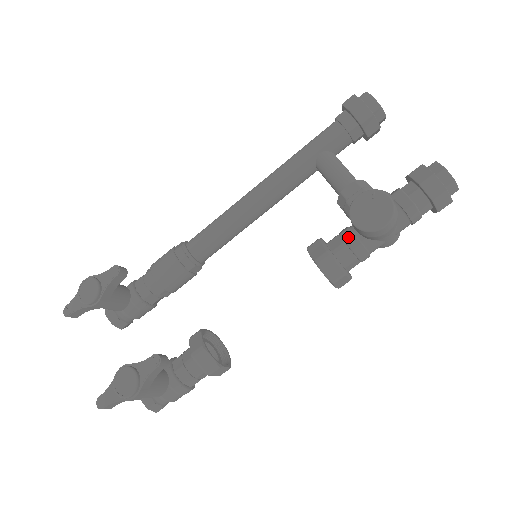
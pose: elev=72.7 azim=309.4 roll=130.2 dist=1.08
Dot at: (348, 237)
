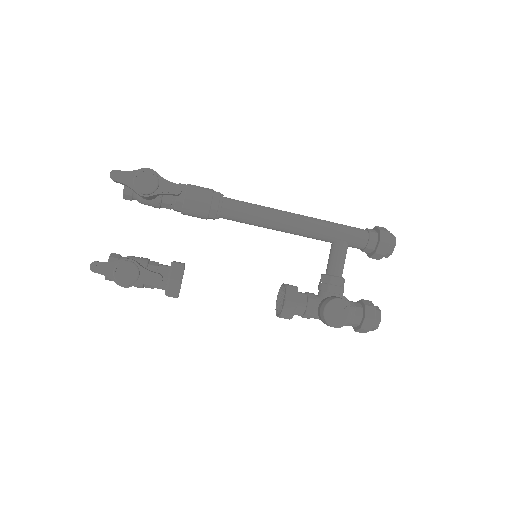
Dot at: (311, 304)
